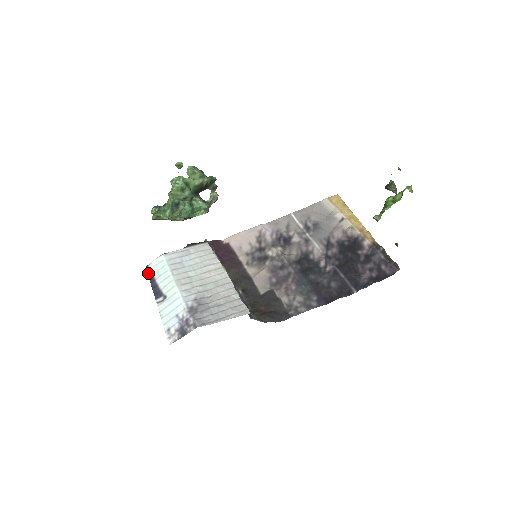
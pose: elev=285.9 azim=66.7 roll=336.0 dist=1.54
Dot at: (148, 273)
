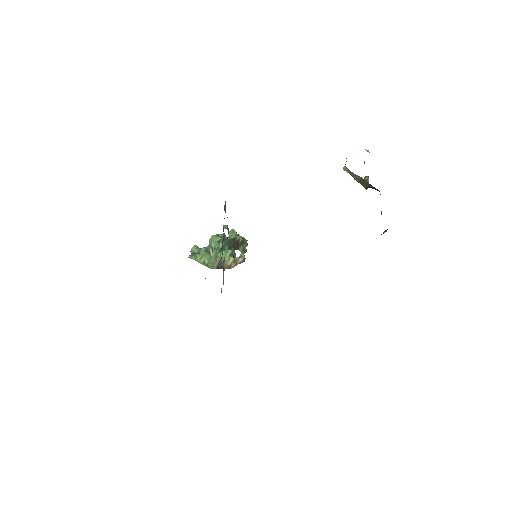
Dot at: occluded
